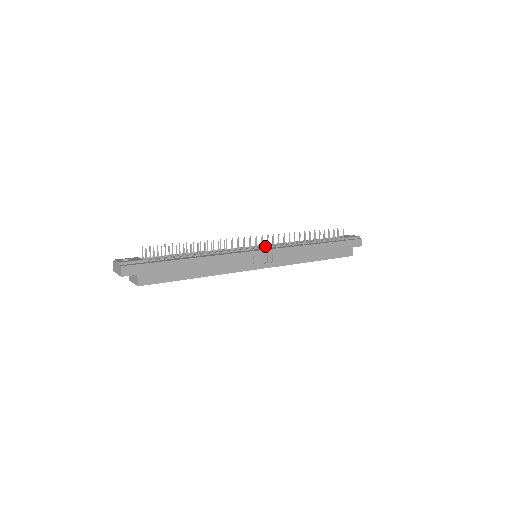
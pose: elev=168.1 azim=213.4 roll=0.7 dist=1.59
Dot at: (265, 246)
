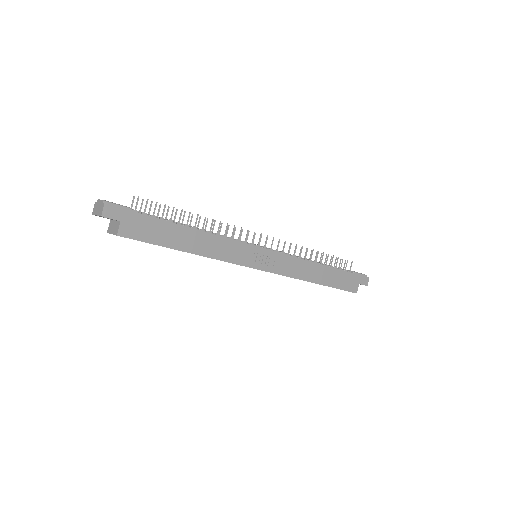
Dot at: occluded
